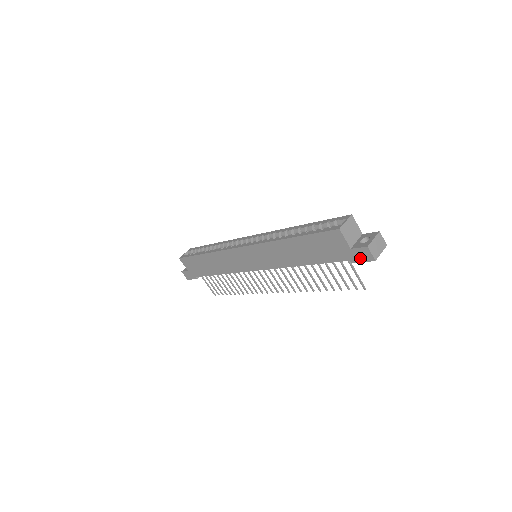
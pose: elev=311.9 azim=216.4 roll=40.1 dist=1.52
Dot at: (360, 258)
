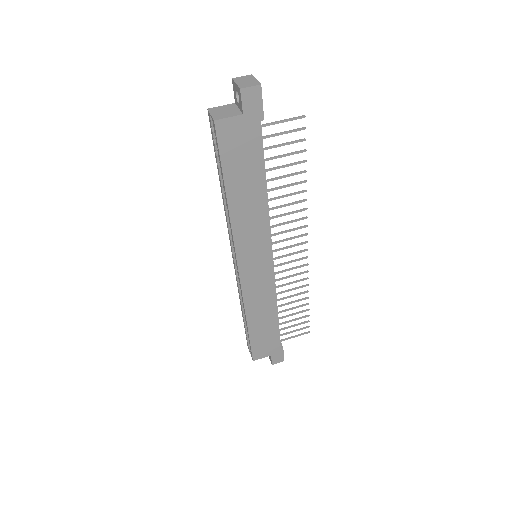
Dot at: (257, 105)
